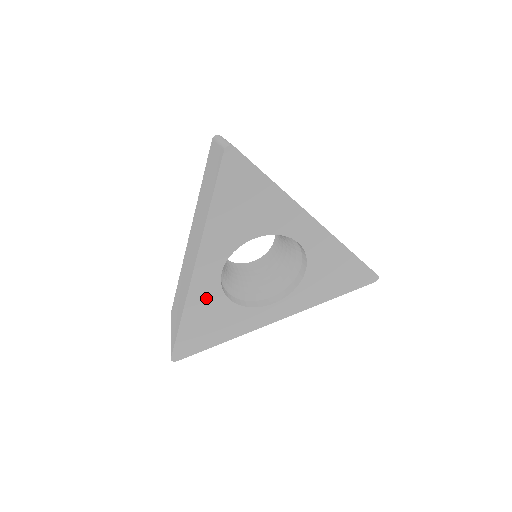
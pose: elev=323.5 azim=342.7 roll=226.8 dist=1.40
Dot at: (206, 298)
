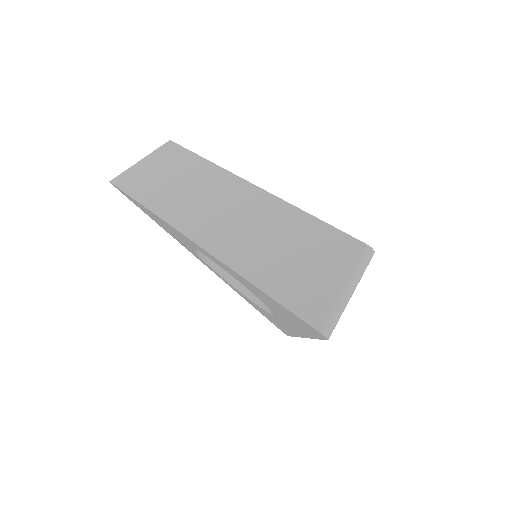
Dot at: occluded
